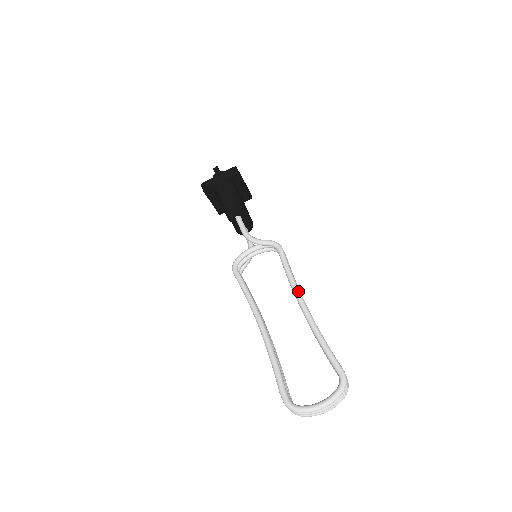
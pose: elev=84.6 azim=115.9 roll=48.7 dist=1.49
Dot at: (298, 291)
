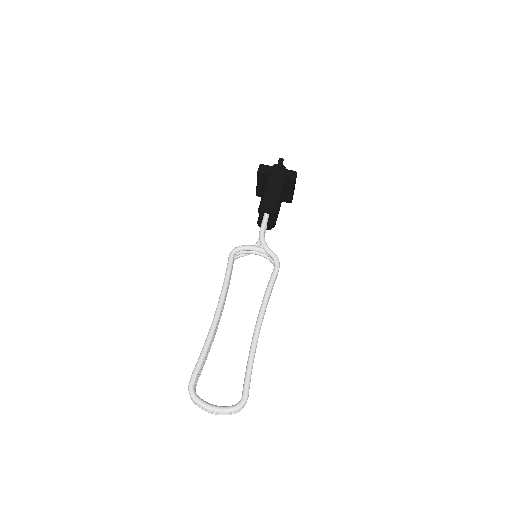
Dot at: (264, 311)
